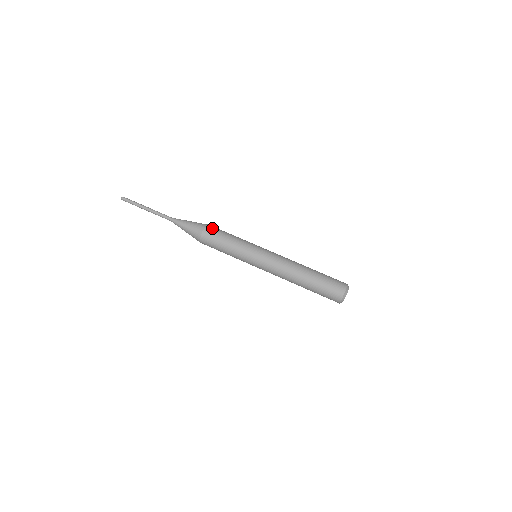
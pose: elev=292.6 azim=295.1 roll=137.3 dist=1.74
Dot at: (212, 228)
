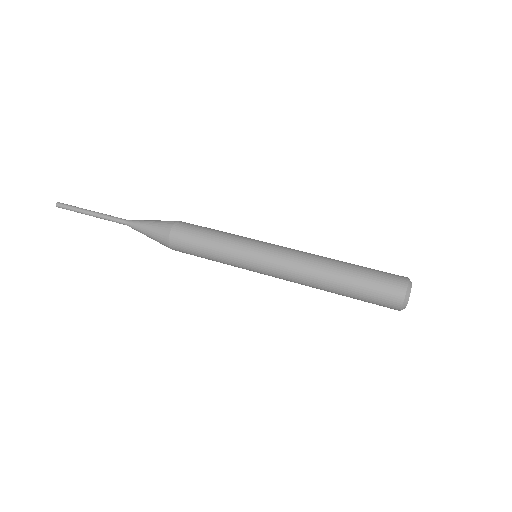
Dot at: (187, 223)
